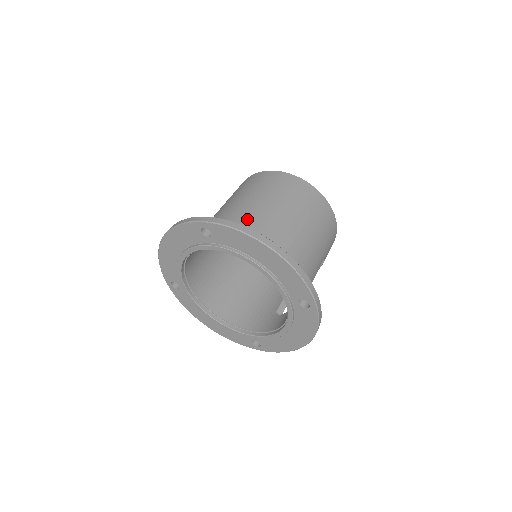
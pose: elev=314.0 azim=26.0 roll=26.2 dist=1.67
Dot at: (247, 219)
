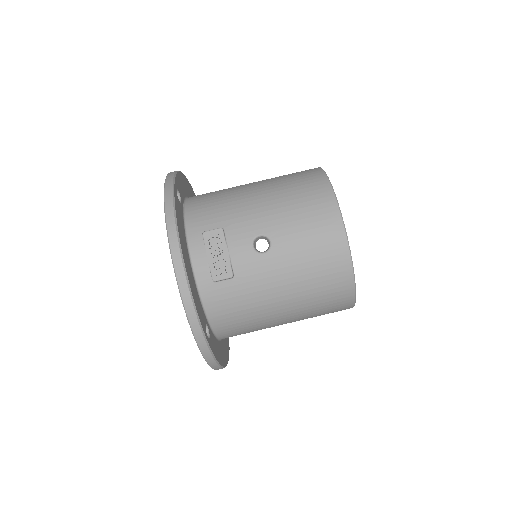
Dot at: (251, 323)
